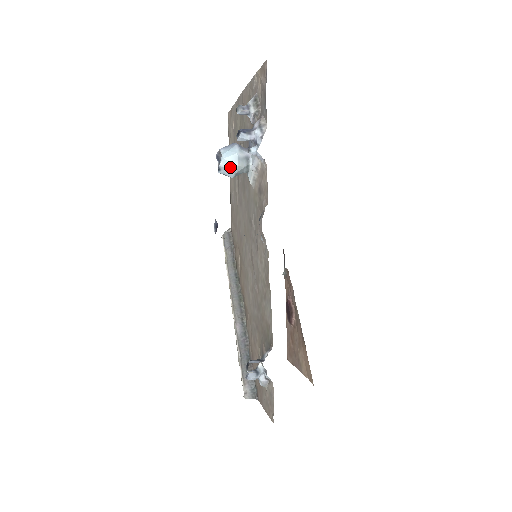
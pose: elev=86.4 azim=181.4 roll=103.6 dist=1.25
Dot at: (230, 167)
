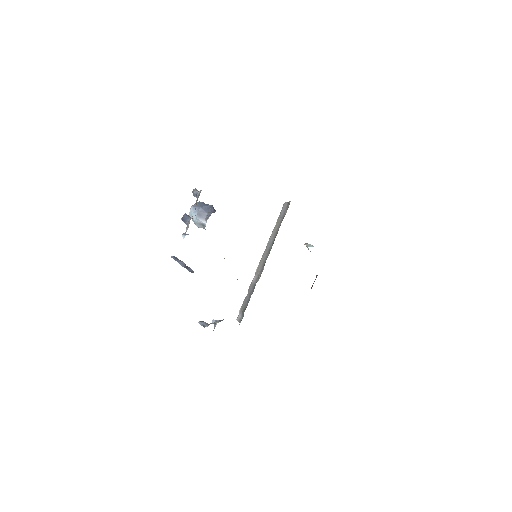
Dot at: occluded
